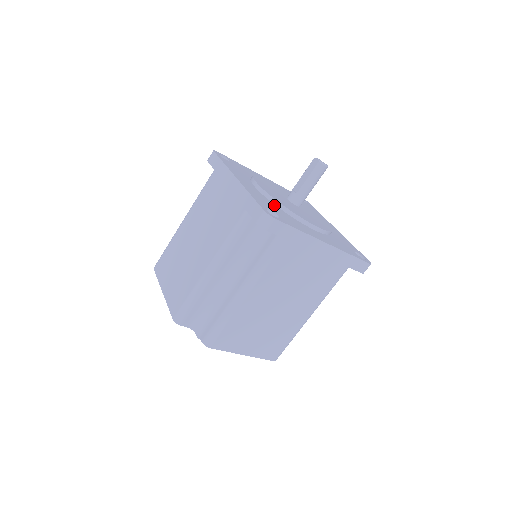
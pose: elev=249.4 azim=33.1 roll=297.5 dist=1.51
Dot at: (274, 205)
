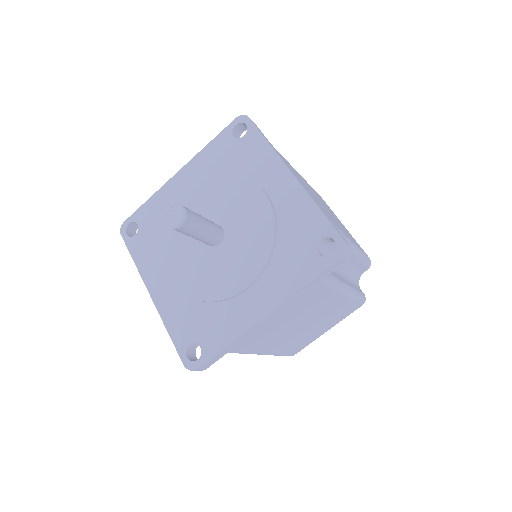
Dot at: (194, 305)
